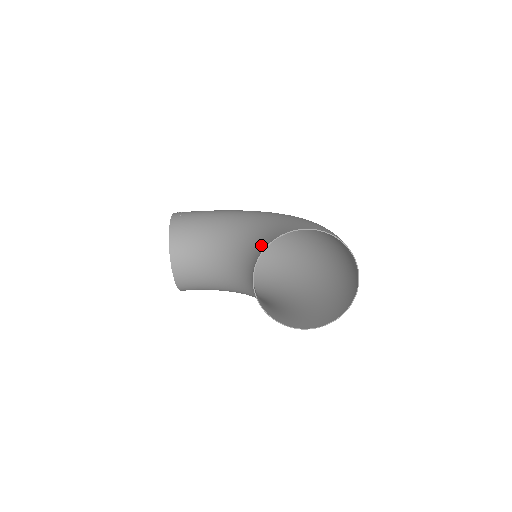
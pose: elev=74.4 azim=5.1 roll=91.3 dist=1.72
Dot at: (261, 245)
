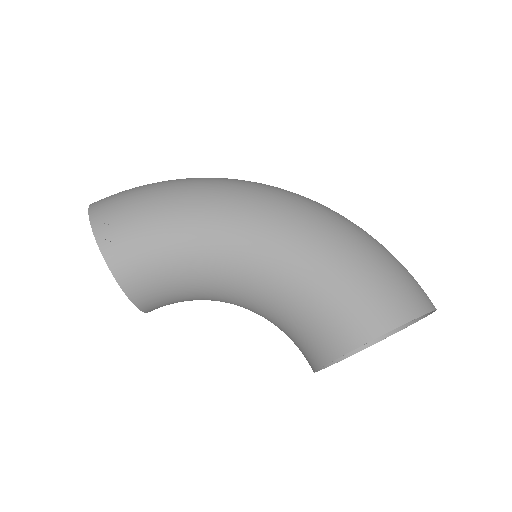
Dot at: (316, 337)
